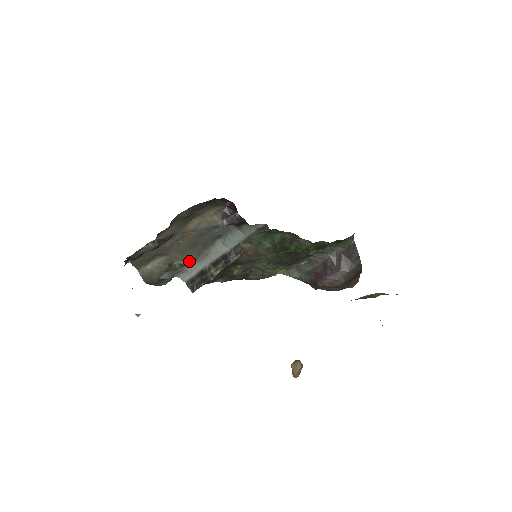
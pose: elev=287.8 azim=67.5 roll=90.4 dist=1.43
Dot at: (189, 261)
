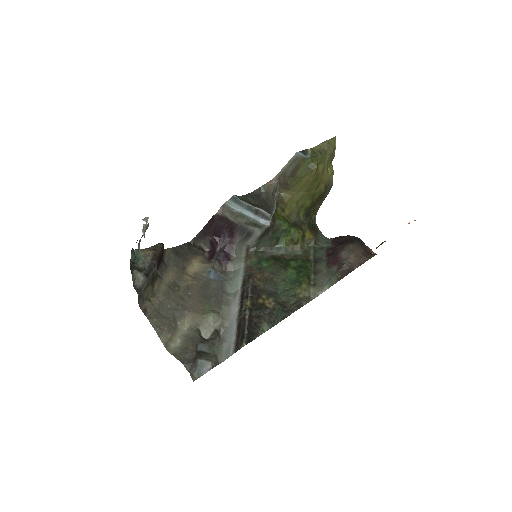
Dot at: (221, 334)
